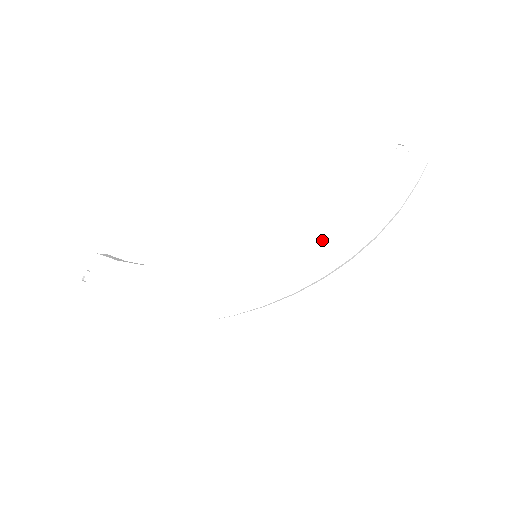
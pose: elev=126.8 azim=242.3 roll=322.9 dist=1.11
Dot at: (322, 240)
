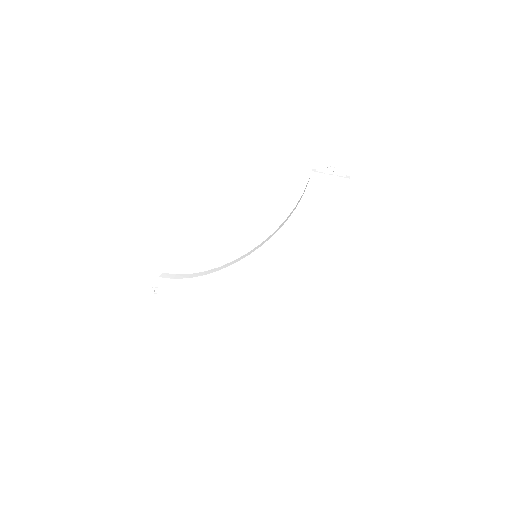
Dot at: (294, 239)
